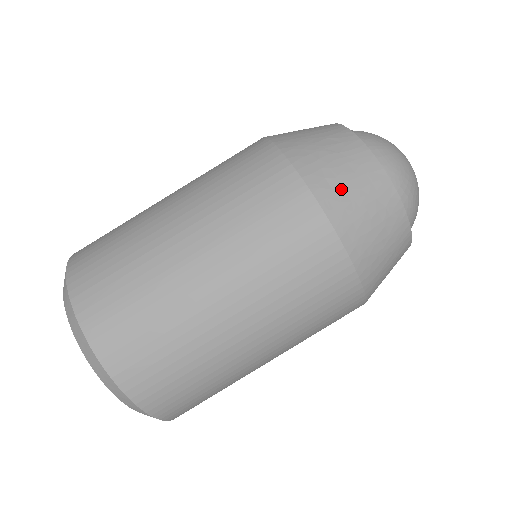
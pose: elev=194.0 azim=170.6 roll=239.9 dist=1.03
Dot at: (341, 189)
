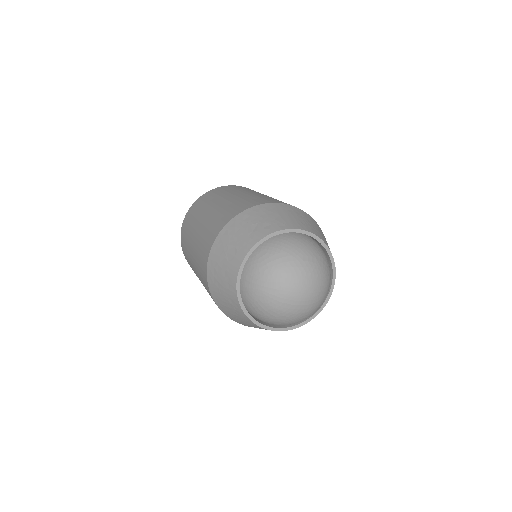
Dot at: (216, 279)
